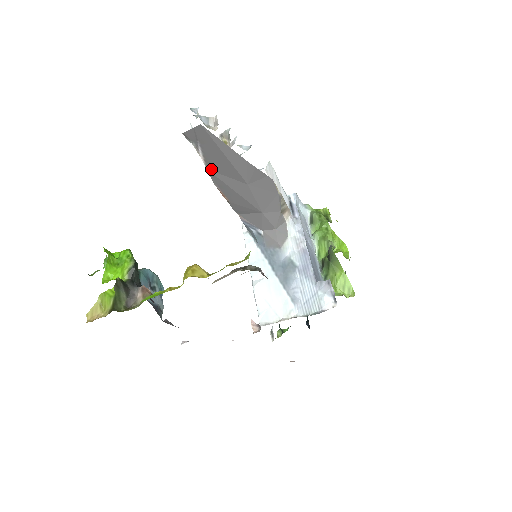
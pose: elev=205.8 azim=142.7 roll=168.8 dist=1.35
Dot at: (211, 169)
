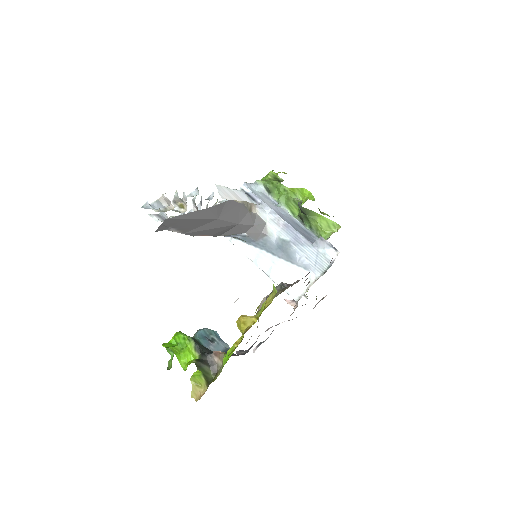
Dot at: (186, 232)
